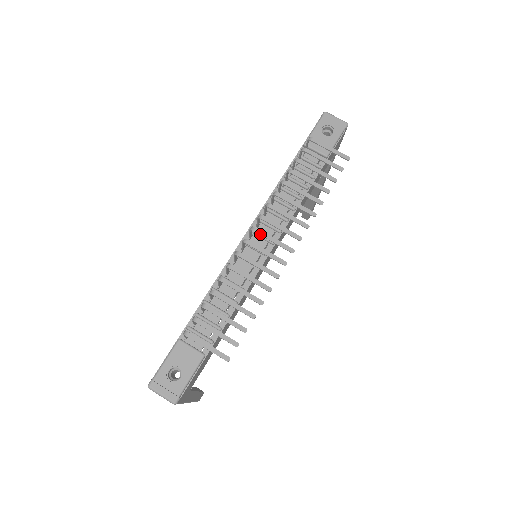
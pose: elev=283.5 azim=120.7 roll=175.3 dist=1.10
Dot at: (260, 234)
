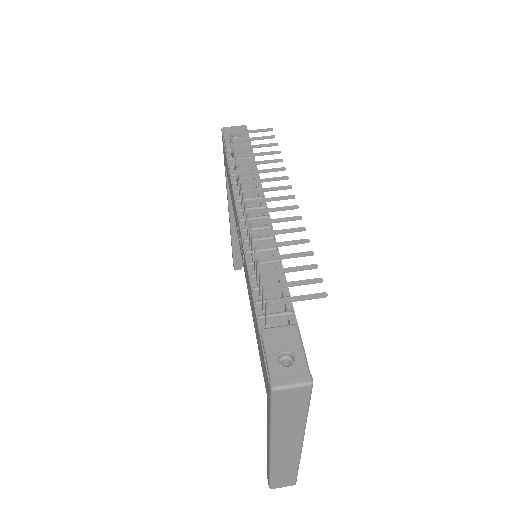
Dot at: (257, 202)
